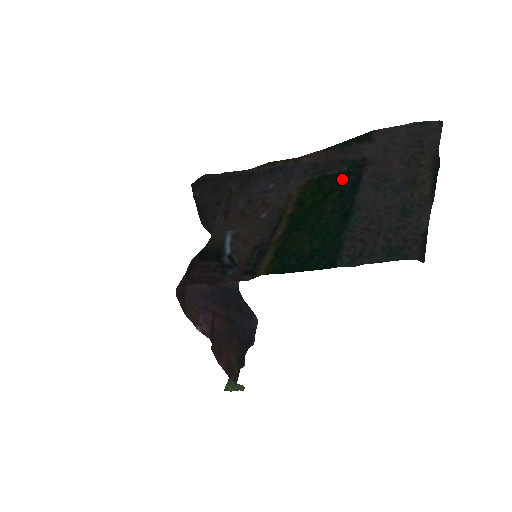
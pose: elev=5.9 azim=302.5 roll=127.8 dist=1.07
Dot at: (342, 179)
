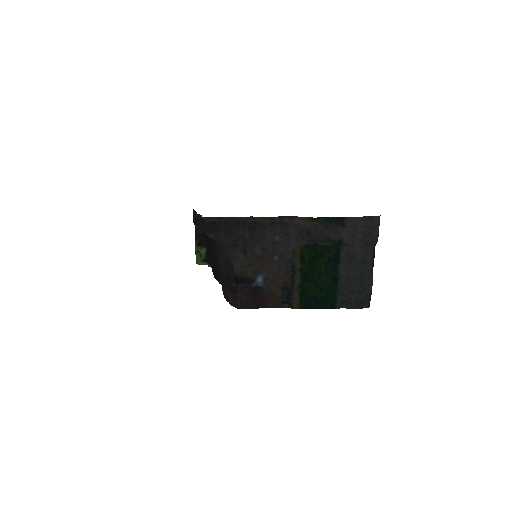
Dot at: (328, 250)
